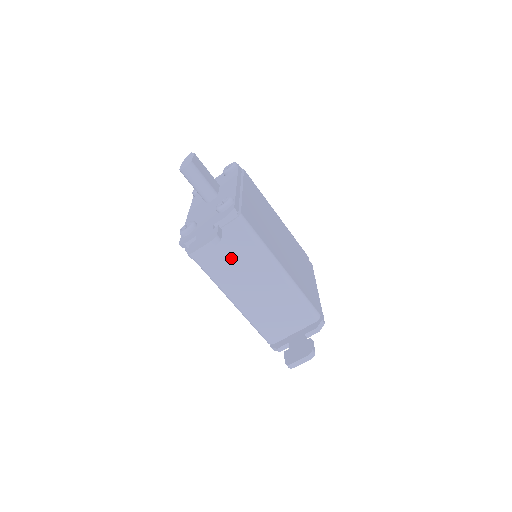
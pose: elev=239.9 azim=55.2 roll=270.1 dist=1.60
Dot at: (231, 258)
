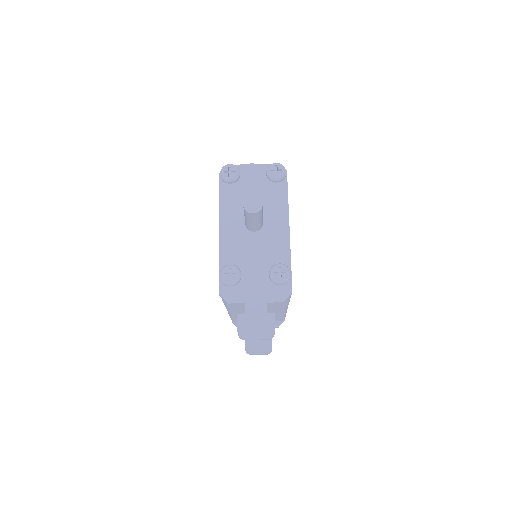
Dot at: occluded
